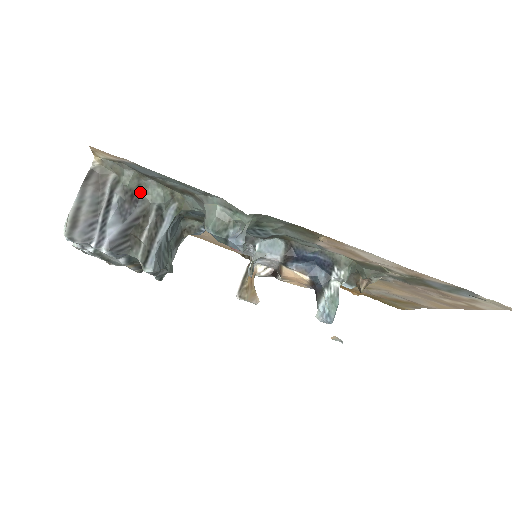
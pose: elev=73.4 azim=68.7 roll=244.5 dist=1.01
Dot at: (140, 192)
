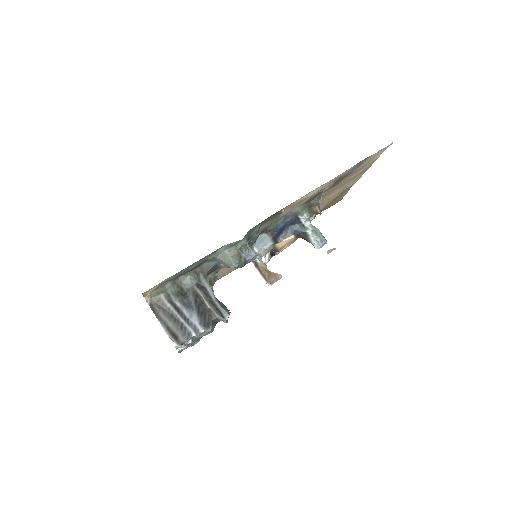
Dot at: (182, 288)
